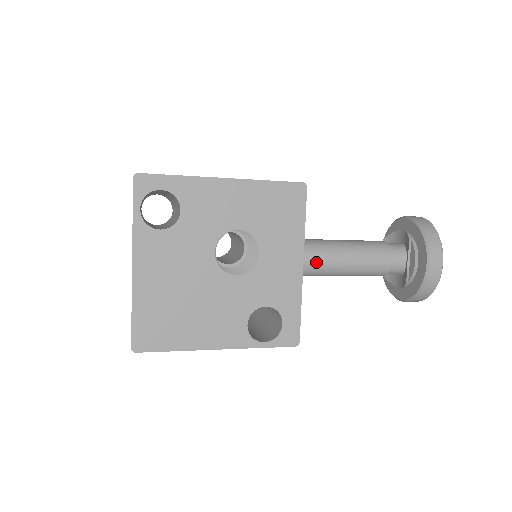
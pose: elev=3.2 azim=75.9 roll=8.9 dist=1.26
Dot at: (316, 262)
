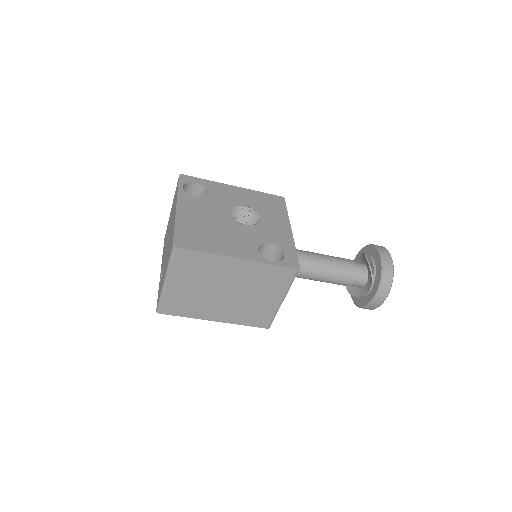
Dot at: (301, 254)
